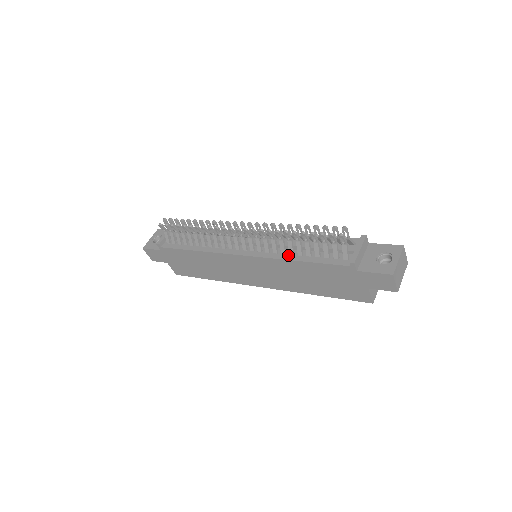
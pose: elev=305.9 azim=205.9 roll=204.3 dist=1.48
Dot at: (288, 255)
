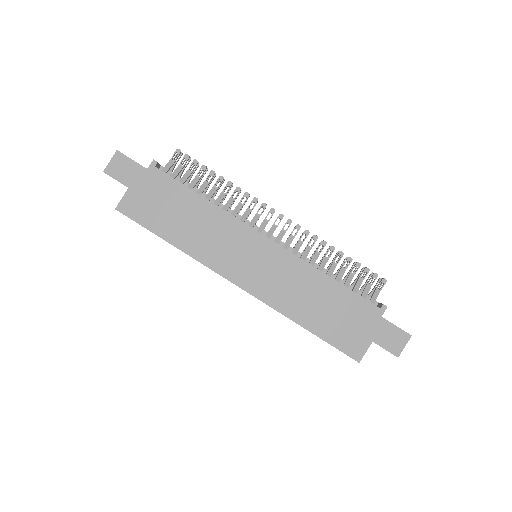
Dot at: (317, 268)
